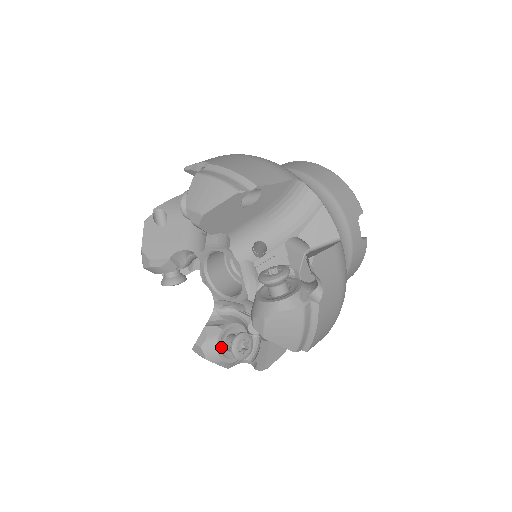
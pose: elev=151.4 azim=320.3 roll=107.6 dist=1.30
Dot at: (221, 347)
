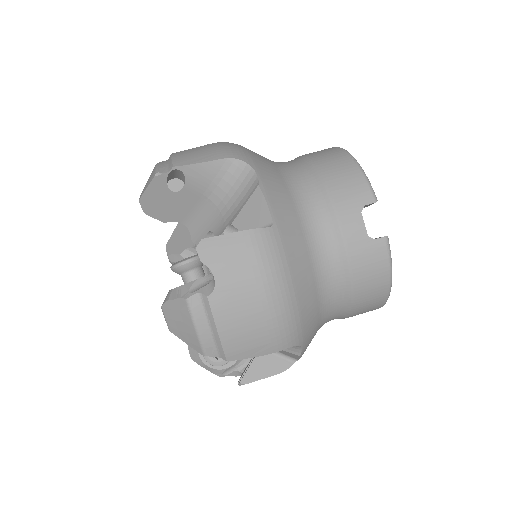
Dot at: occluded
